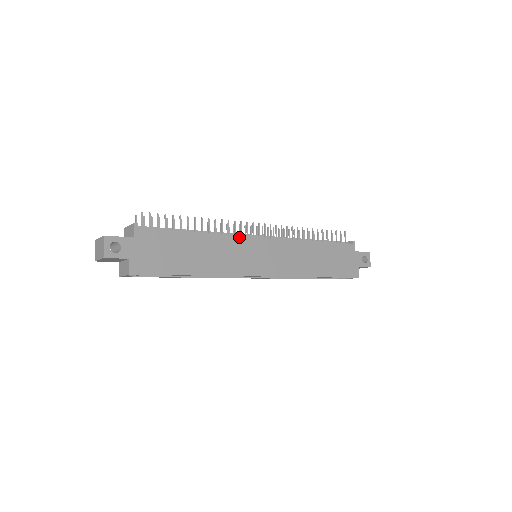
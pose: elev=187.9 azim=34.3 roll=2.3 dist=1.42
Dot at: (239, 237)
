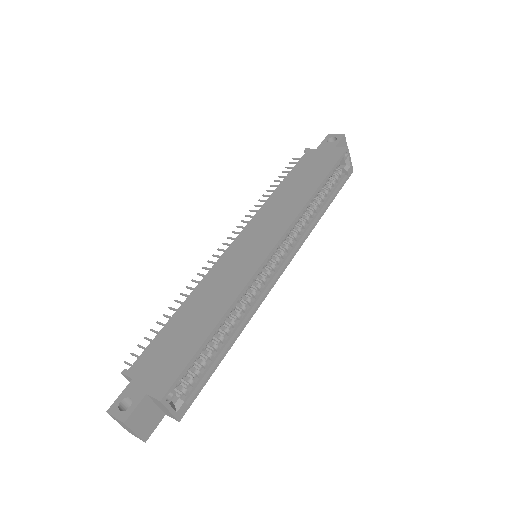
Dot at: (215, 266)
